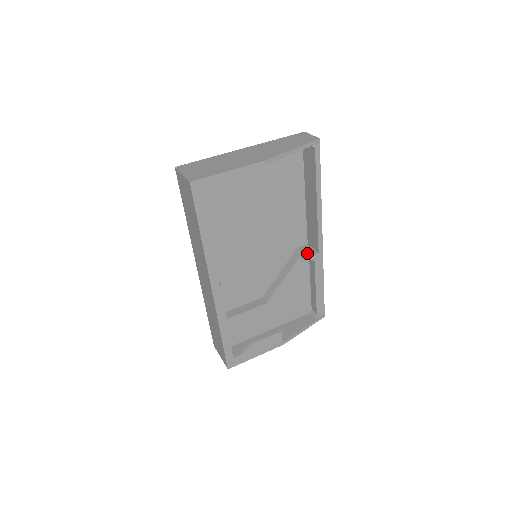
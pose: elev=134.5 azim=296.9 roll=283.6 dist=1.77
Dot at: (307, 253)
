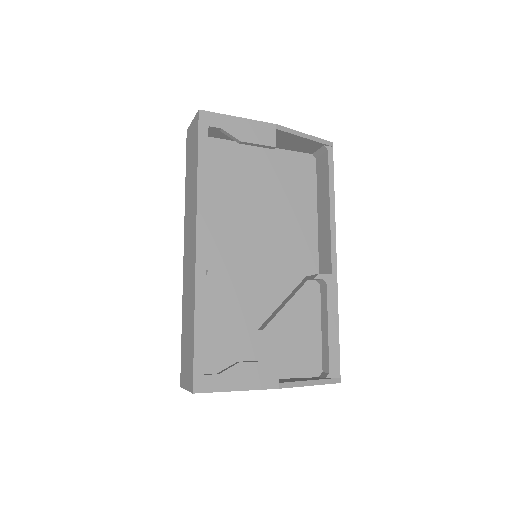
Dot at: occluded
